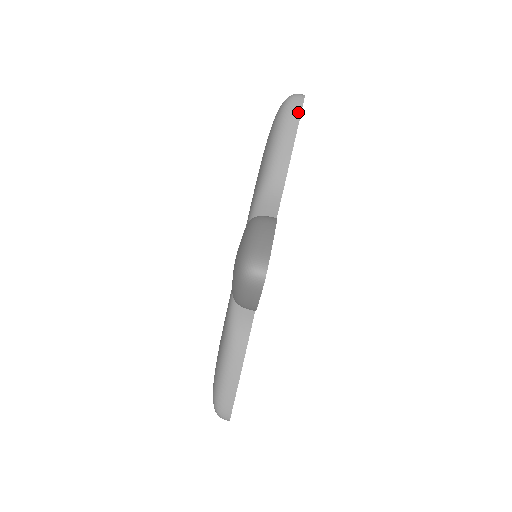
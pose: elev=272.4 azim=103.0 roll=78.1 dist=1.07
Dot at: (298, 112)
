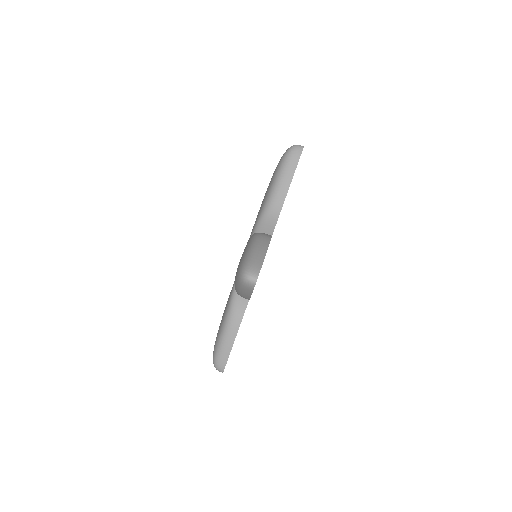
Dot at: (297, 160)
